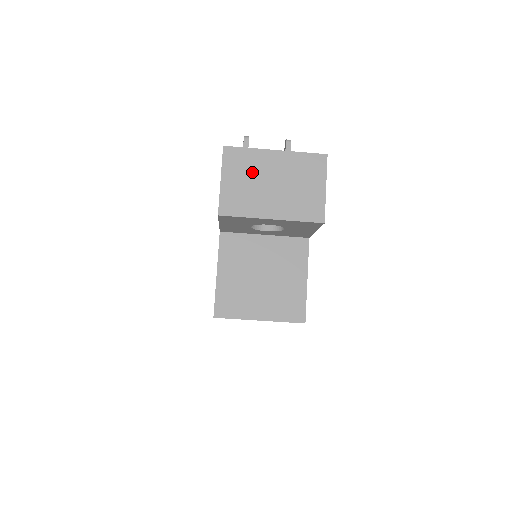
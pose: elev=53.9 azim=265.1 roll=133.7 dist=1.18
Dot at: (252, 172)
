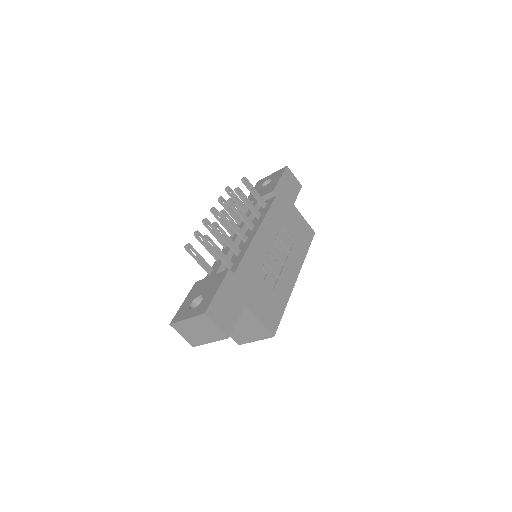
Dot at: (187, 330)
